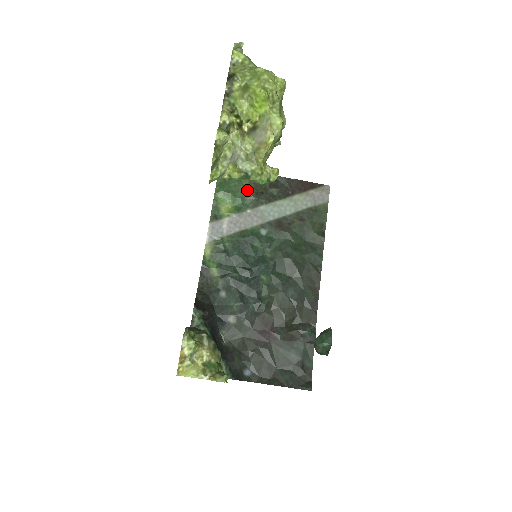
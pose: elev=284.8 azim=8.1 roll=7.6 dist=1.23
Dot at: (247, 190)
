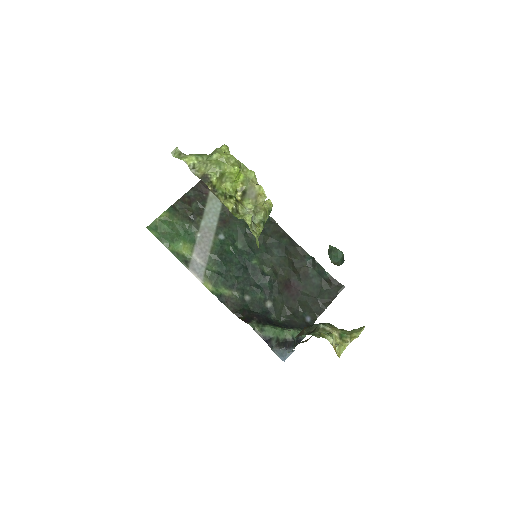
Dot at: (181, 224)
